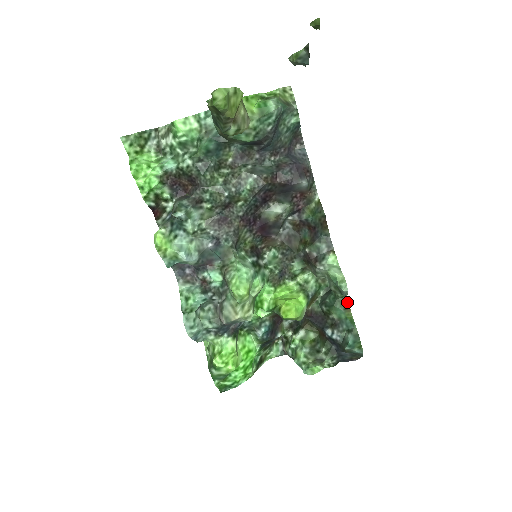
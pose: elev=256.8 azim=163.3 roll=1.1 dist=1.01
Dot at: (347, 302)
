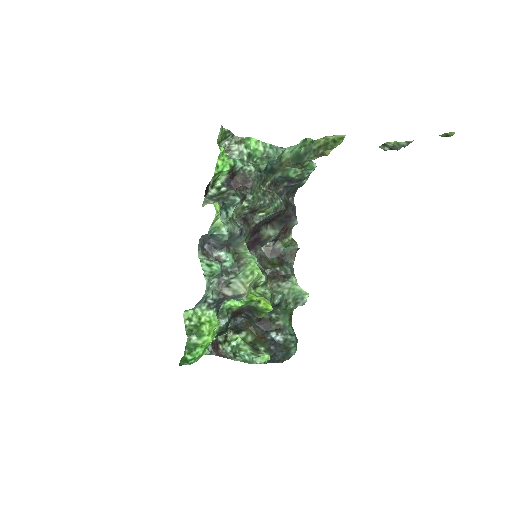
Dot at: (292, 314)
